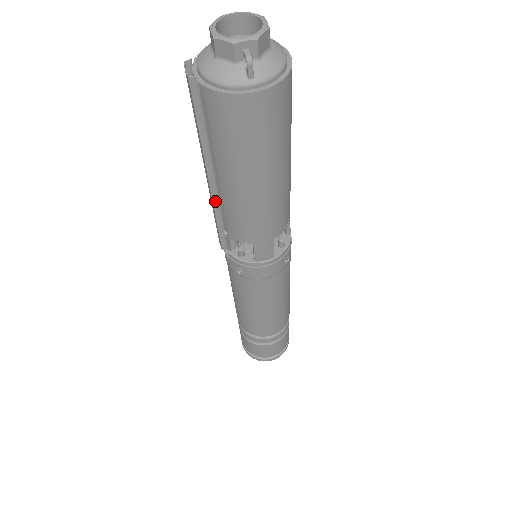
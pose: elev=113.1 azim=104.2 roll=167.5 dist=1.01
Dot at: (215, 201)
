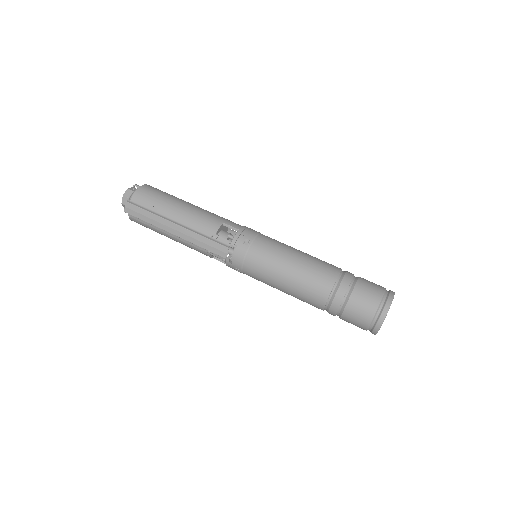
Dot at: (189, 229)
